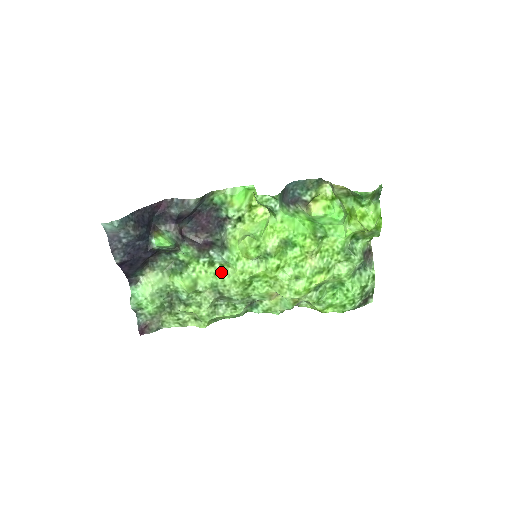
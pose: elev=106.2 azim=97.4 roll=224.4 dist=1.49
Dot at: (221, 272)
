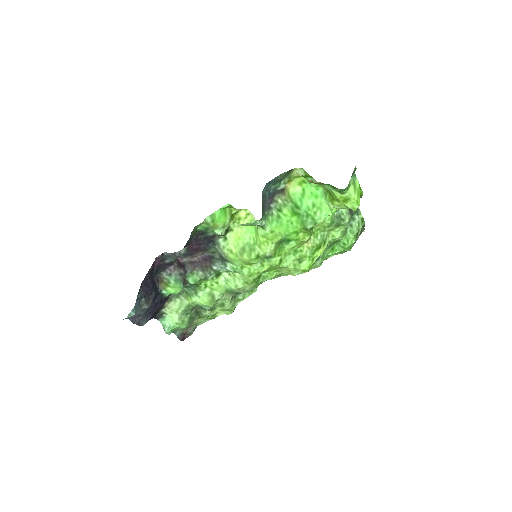
Dot at: (230, 278)
